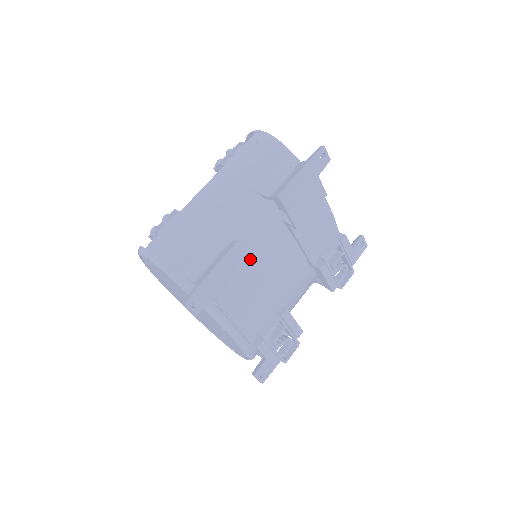
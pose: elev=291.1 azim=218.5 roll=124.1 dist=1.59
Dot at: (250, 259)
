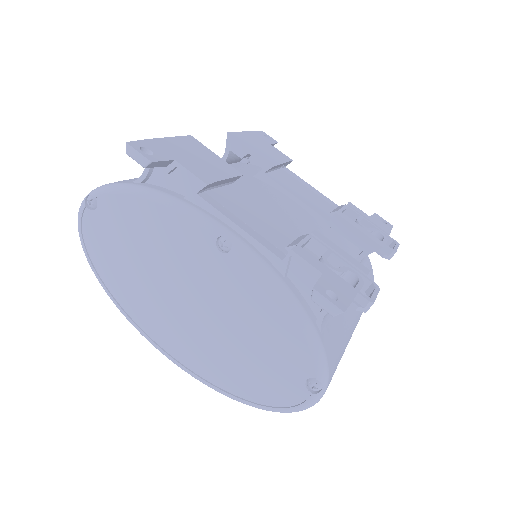
Dot at: (217, 156)
